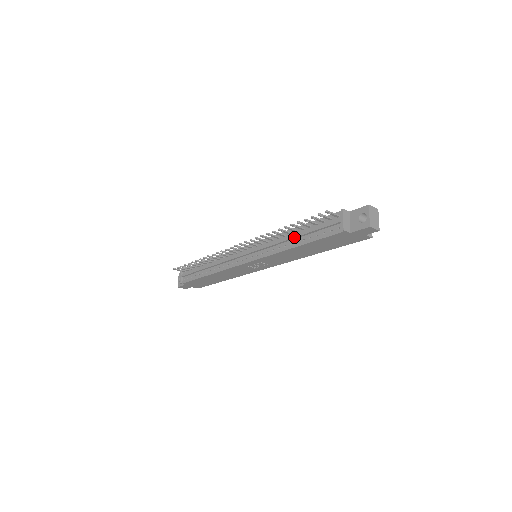
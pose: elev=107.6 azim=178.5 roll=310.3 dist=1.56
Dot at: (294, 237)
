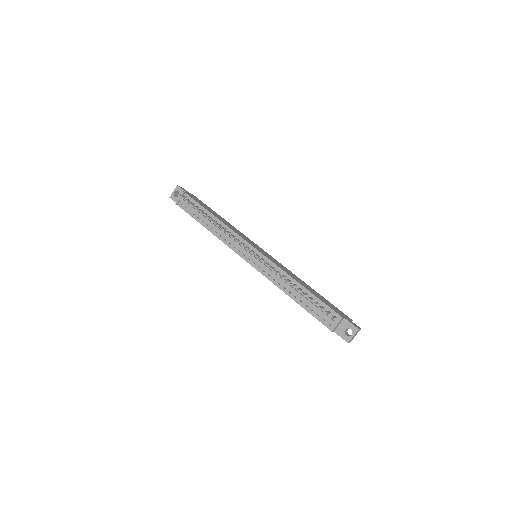
Dot at: (296, 293)
